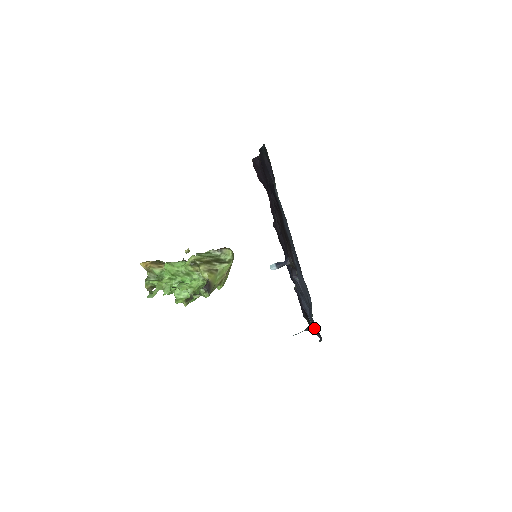
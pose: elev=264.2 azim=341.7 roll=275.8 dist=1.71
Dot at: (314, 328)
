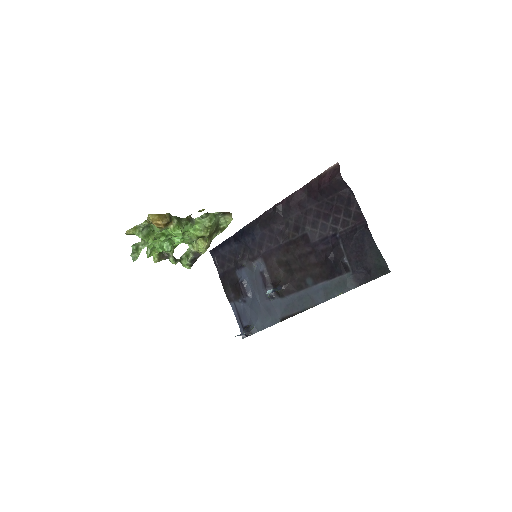
Dot at: (236, 309)
